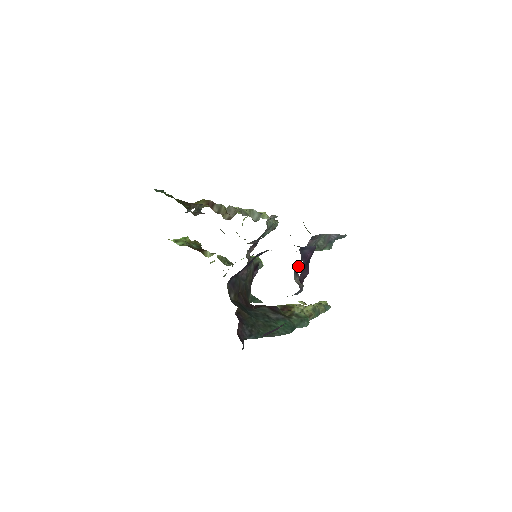
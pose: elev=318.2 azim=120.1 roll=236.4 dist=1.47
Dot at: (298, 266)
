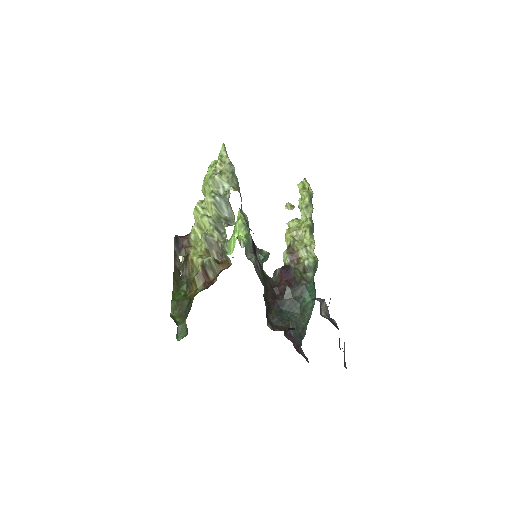
Dot at: occluded
